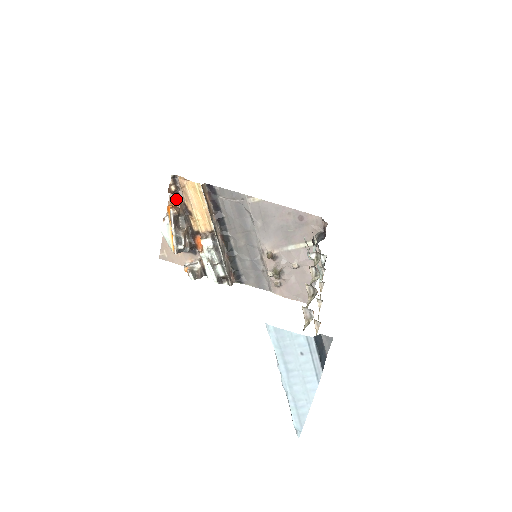
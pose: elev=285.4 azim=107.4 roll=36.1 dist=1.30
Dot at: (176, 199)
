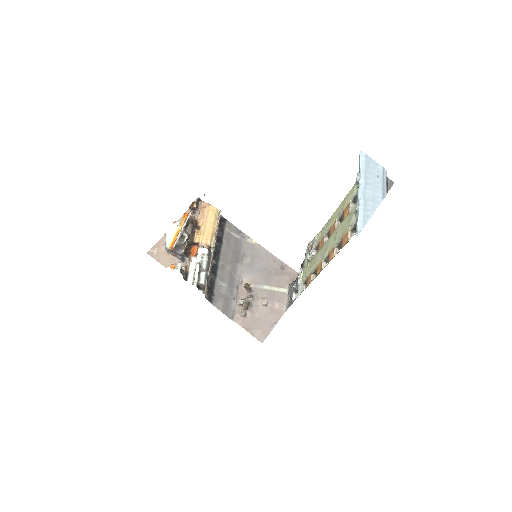
Dot at: occluded
